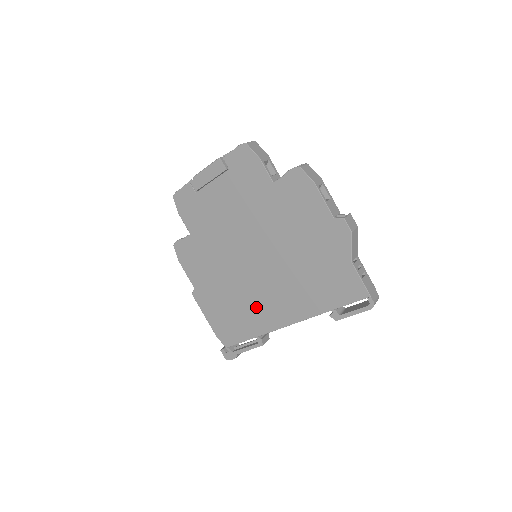
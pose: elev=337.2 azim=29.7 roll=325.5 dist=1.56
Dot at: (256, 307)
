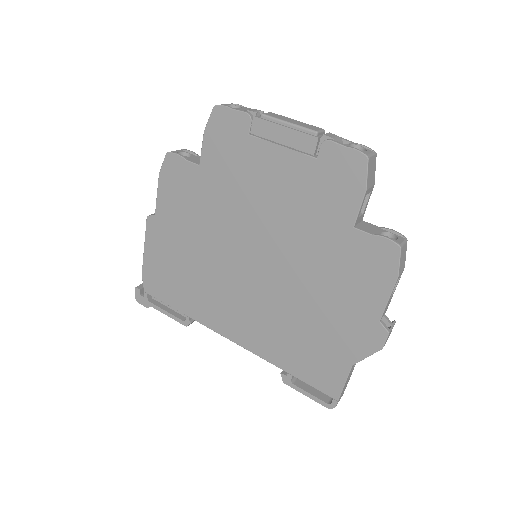
Dot at: (211, 297)
